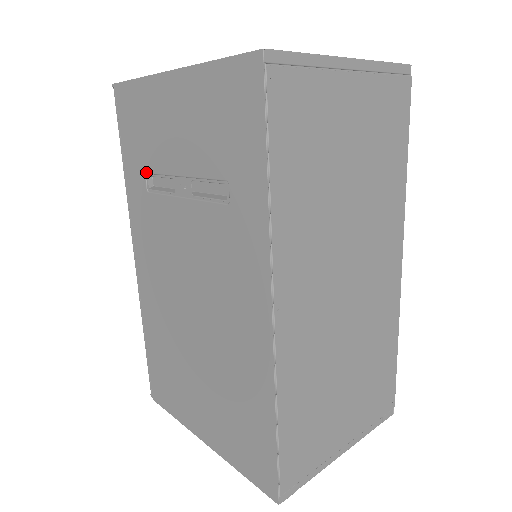
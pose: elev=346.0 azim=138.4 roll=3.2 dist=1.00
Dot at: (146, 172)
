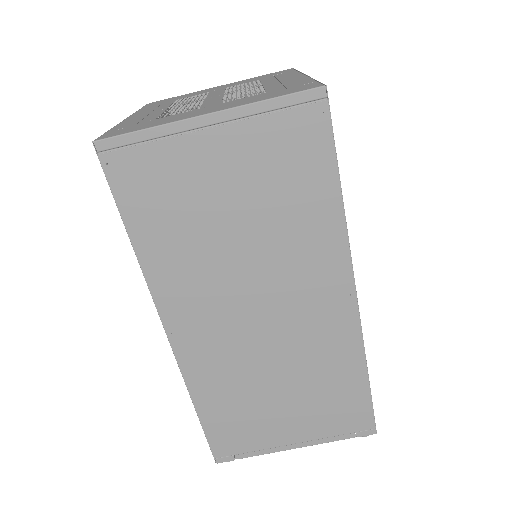
Dot at: occluded
